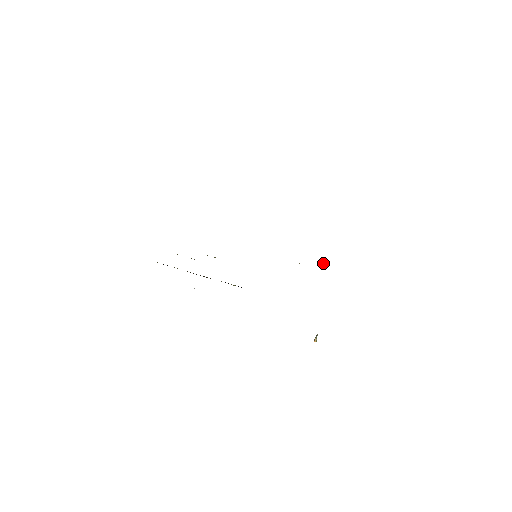
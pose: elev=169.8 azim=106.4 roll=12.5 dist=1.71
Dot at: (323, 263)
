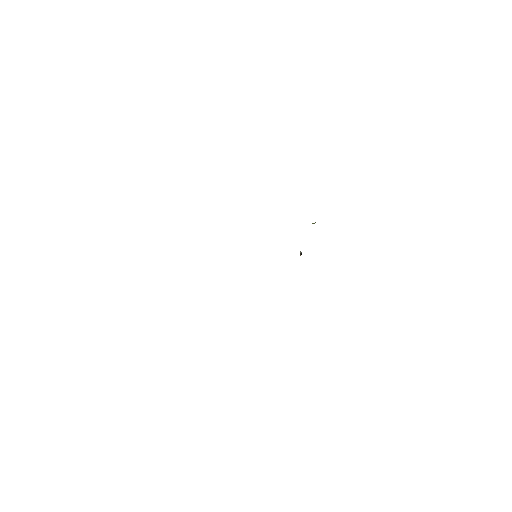
Dot at: (312, 223)
